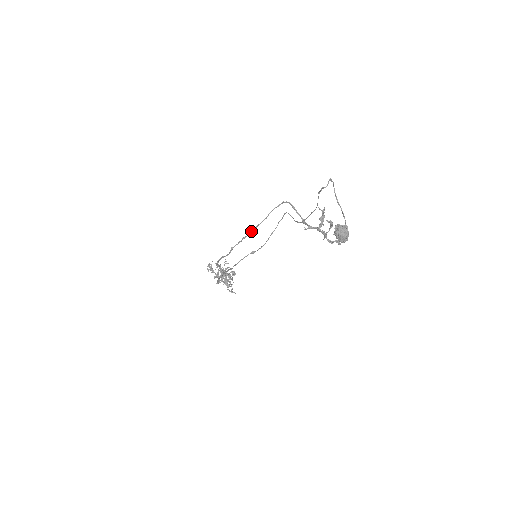
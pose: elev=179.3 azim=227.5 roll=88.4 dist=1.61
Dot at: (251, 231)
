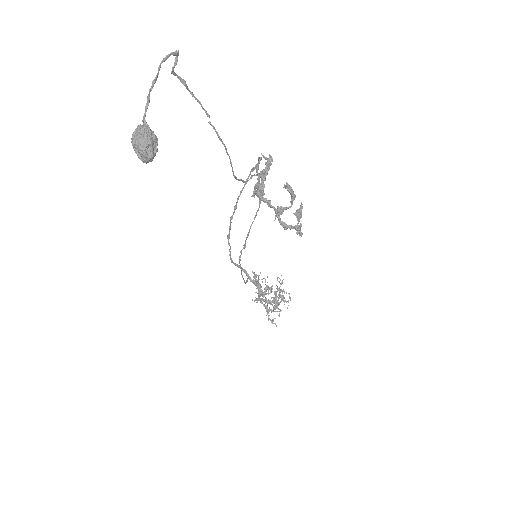
Dot at: (234, 207)
